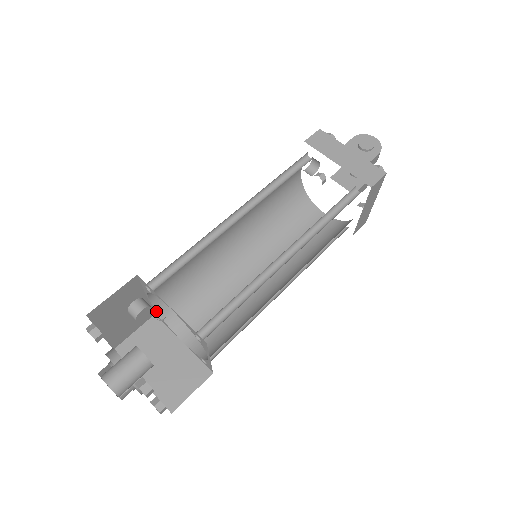
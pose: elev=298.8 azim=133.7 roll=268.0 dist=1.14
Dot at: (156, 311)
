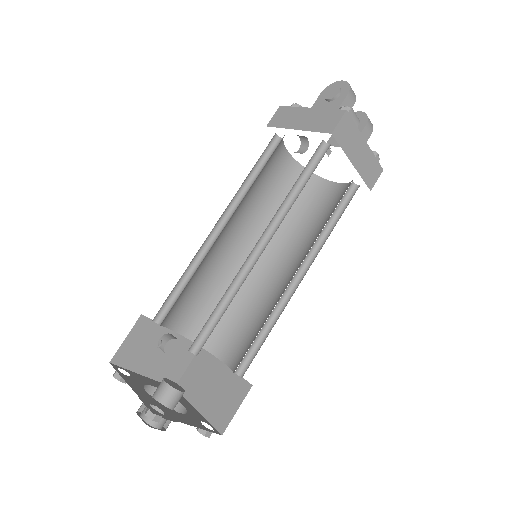
Dot at: (192, 341)
